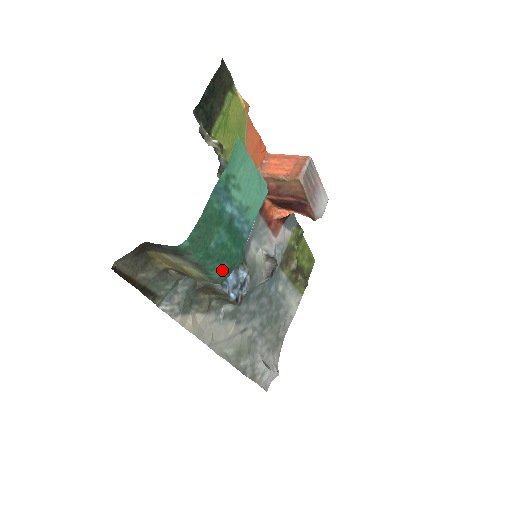
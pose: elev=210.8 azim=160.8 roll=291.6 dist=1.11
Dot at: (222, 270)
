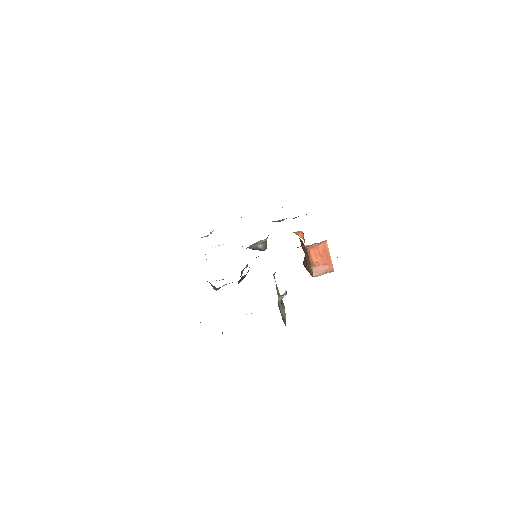
Dot at: occluded
